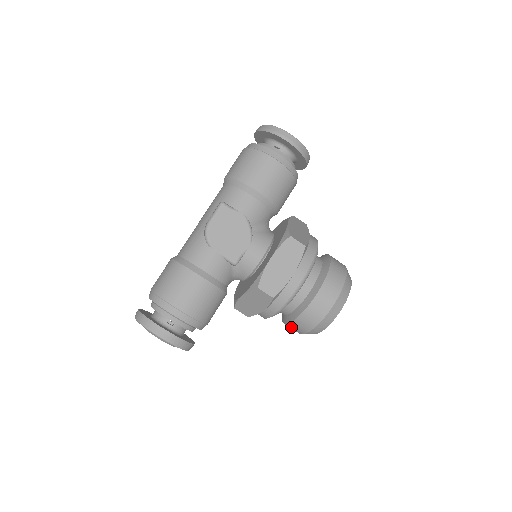
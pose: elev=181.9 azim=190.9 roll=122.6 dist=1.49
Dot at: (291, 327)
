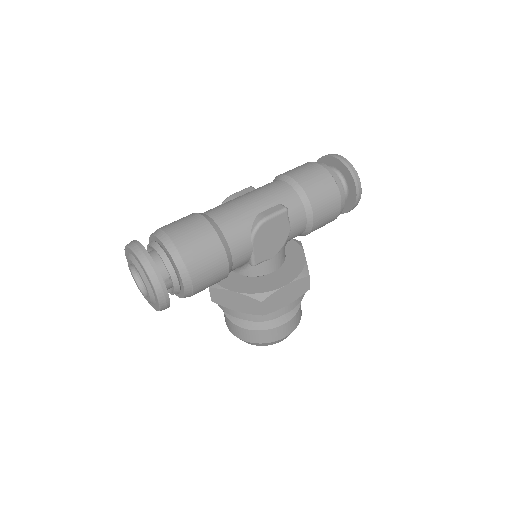
Dot at: (234, 327)
